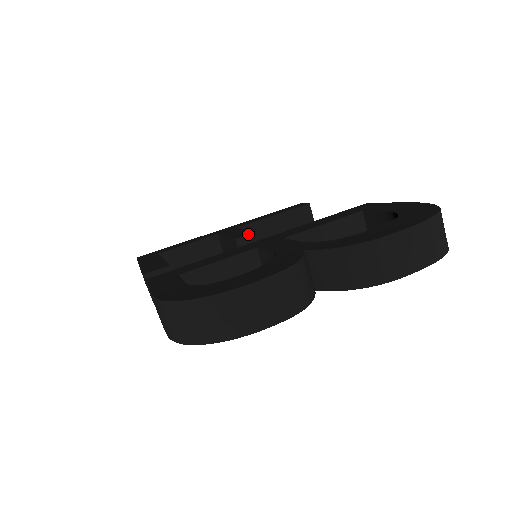
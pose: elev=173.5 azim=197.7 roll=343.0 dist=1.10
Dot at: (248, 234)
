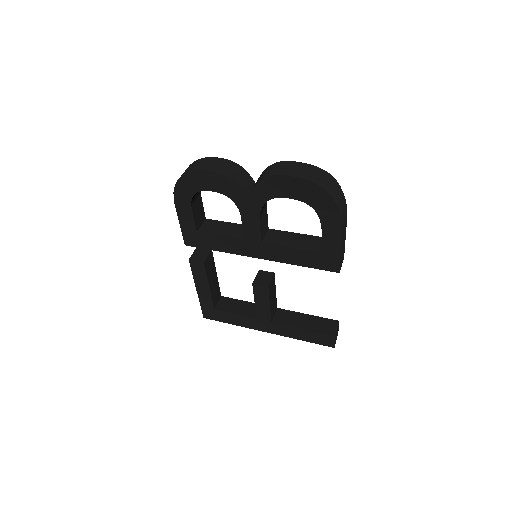
Dot at: occluded
